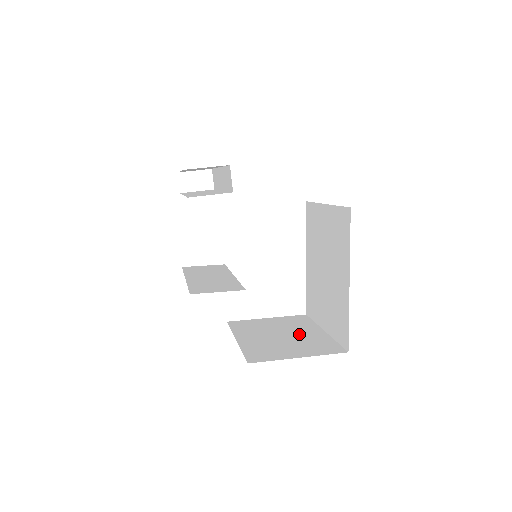
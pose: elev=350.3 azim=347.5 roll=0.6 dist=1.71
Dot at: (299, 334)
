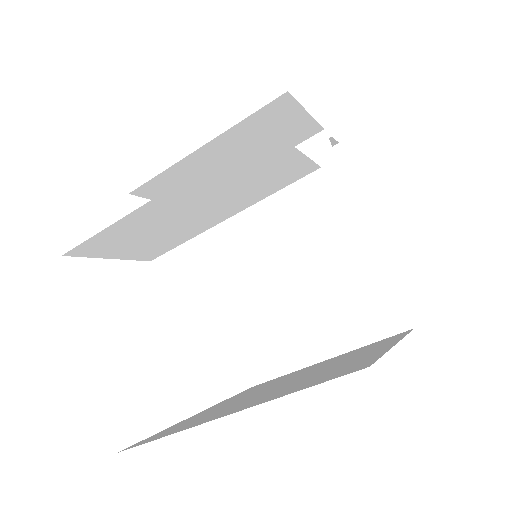
Dot at: occluded
